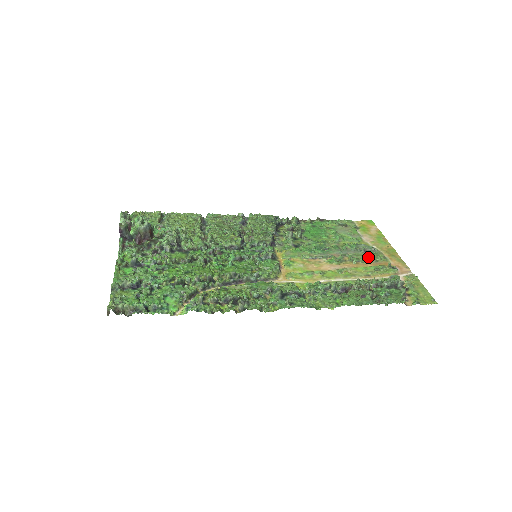
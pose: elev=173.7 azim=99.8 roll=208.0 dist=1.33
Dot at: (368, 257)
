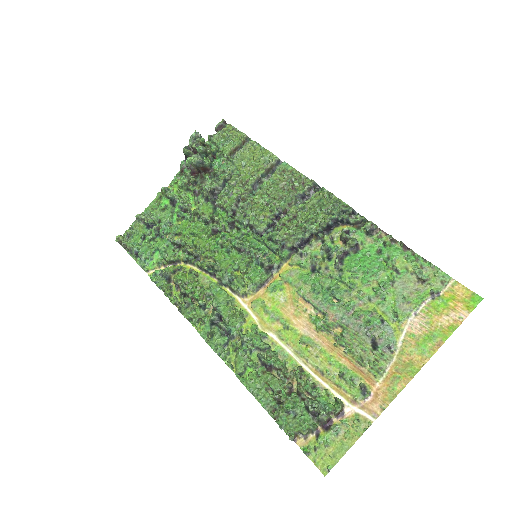
Dot at: (362, 351)
